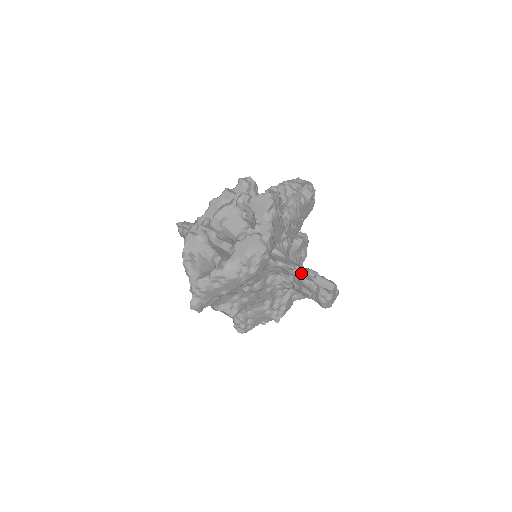
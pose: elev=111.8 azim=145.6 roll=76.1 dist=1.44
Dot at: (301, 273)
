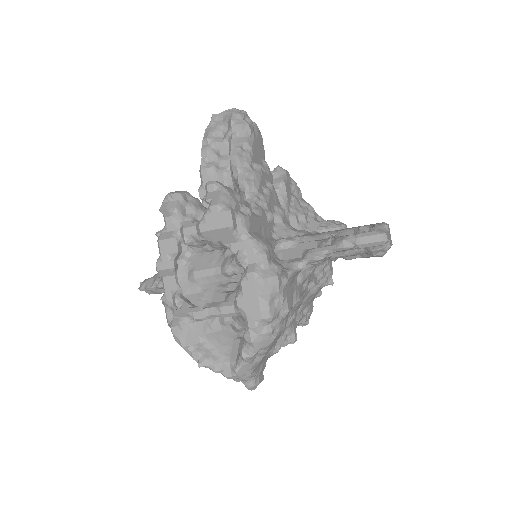
Dot at: (334, 252)
